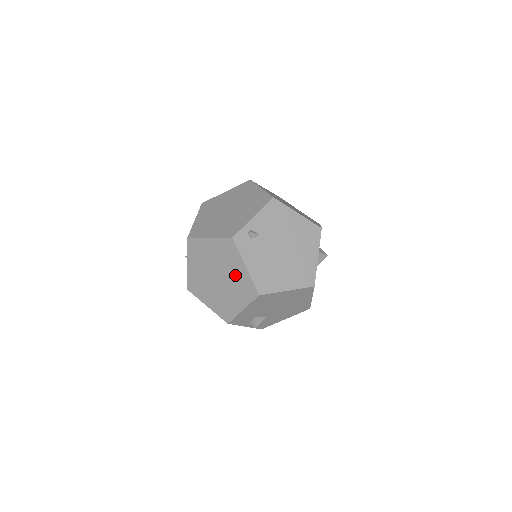
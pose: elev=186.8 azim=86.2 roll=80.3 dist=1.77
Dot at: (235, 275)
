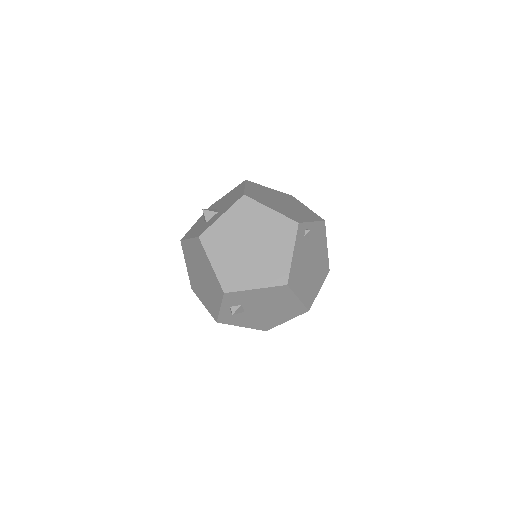
Dot at: (274, 254)
